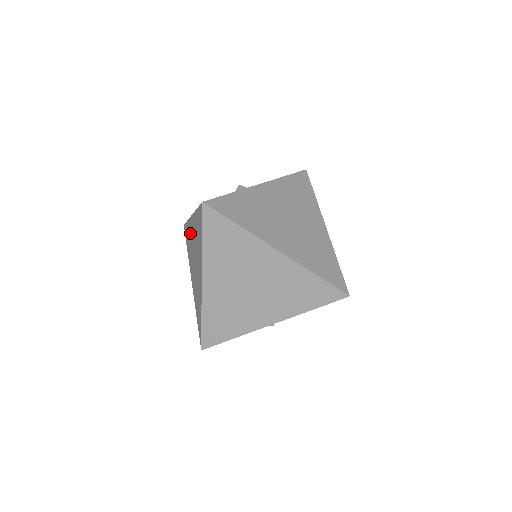
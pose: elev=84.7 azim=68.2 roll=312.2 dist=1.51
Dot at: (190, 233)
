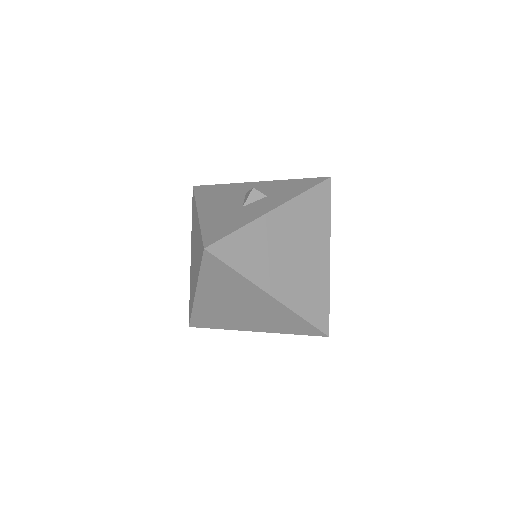
Dot at: (195, 220)
